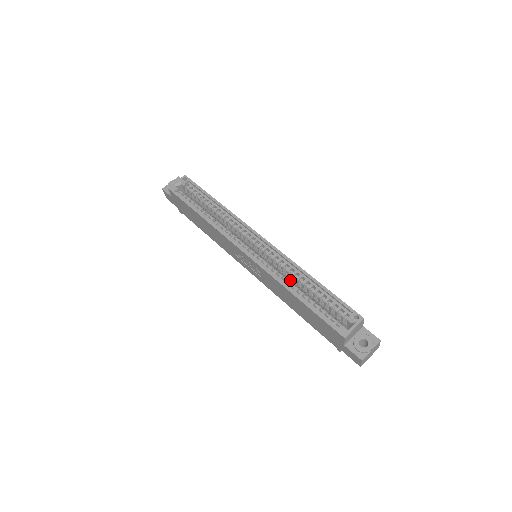
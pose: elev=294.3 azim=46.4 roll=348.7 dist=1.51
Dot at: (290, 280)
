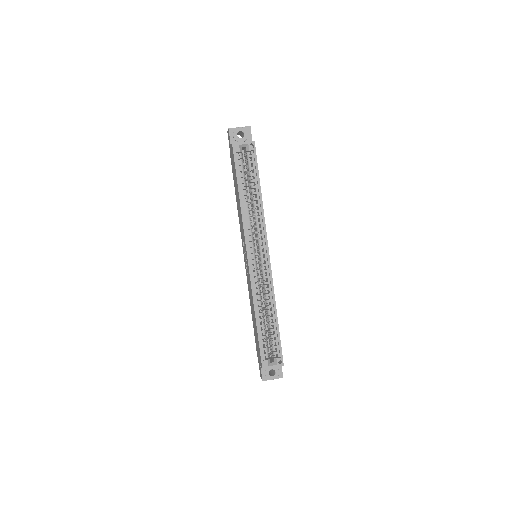
Dot at: (263, 298)
